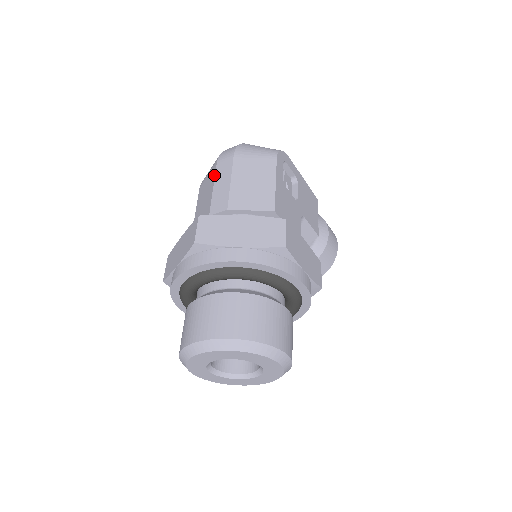
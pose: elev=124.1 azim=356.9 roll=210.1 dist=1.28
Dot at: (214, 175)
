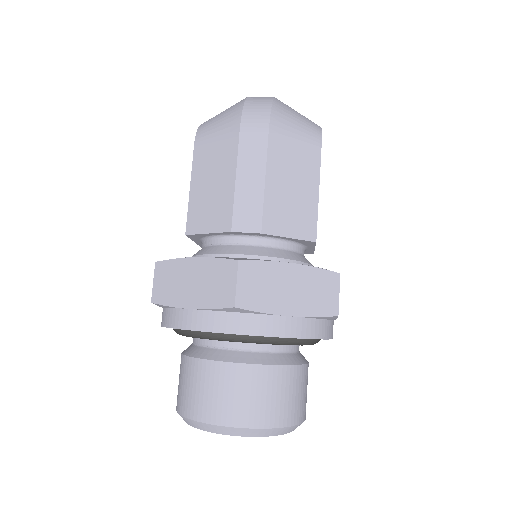
Dot at: (235, 156)
